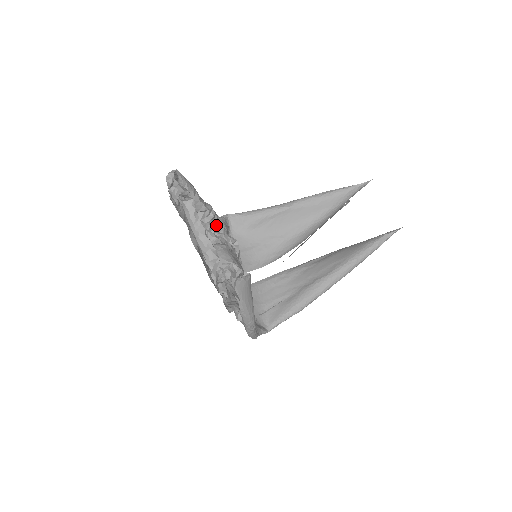
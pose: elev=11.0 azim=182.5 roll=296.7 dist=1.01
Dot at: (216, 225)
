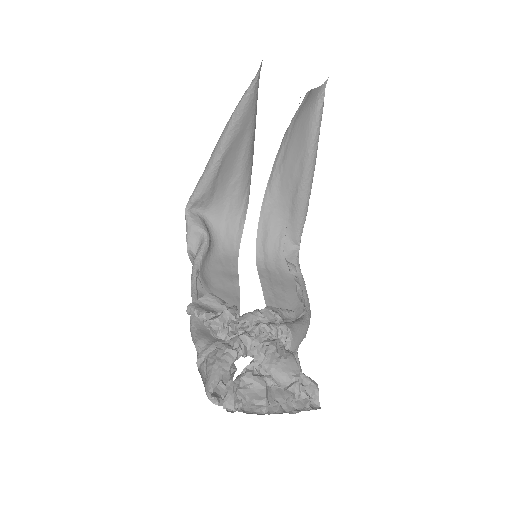
Dot at: (245, 344)
